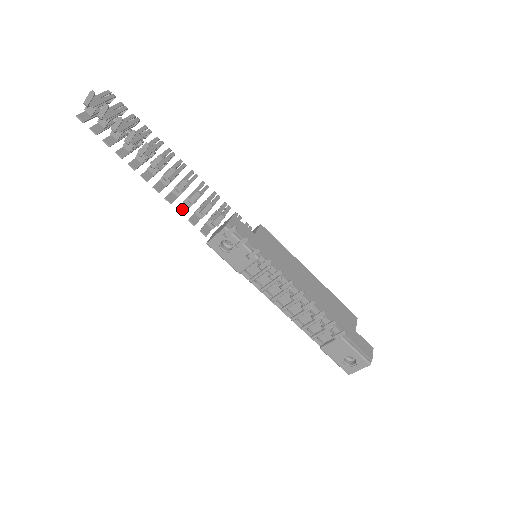
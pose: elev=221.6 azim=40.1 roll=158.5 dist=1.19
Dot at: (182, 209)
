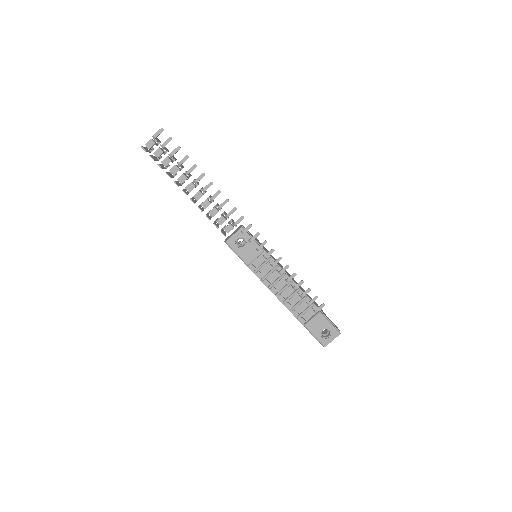
Dot at: (208, 217)
